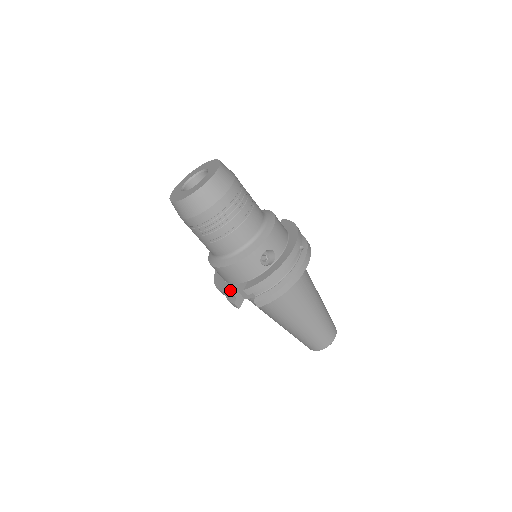
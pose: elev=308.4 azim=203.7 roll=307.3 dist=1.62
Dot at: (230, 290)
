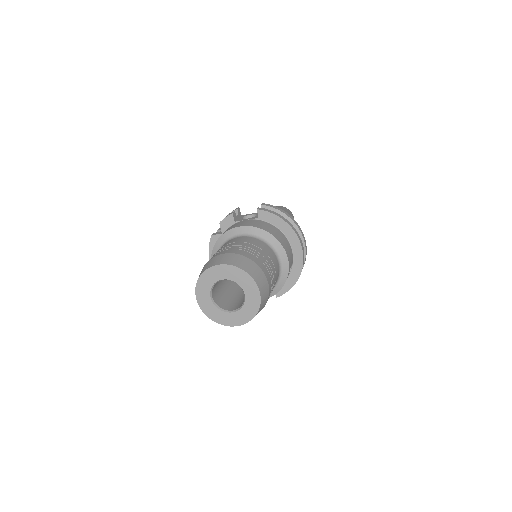
Dot at: occluded
